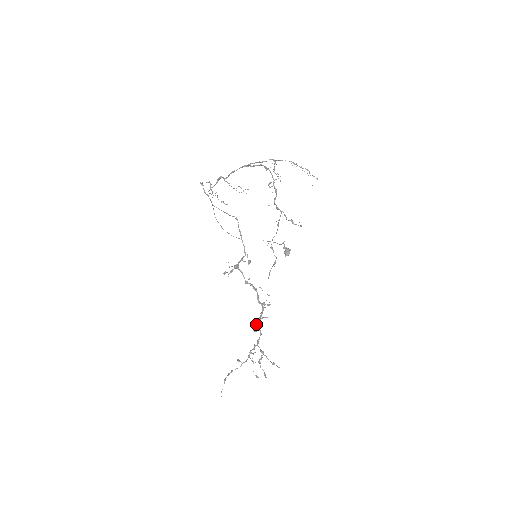
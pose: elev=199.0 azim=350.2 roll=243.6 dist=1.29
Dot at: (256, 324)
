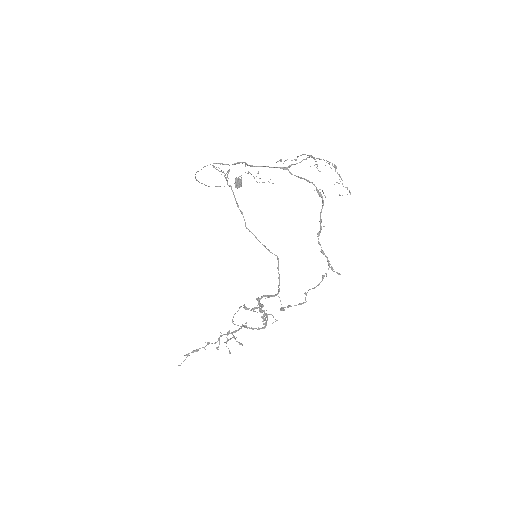
Dot at: (245, 327)
